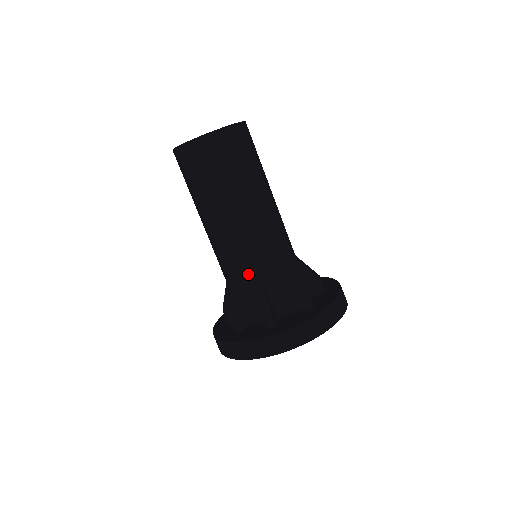
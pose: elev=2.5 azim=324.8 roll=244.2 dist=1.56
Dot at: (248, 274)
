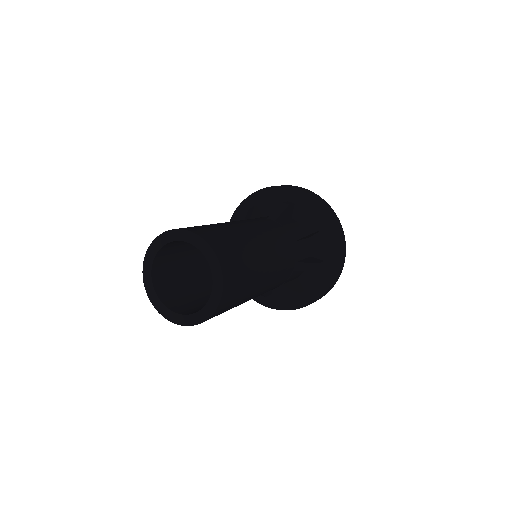
Dot at: occluded
